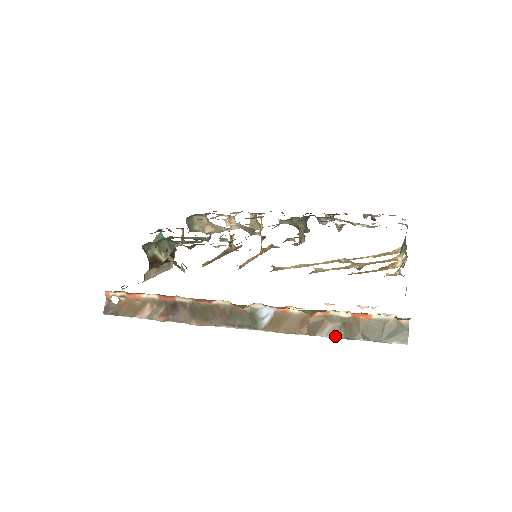
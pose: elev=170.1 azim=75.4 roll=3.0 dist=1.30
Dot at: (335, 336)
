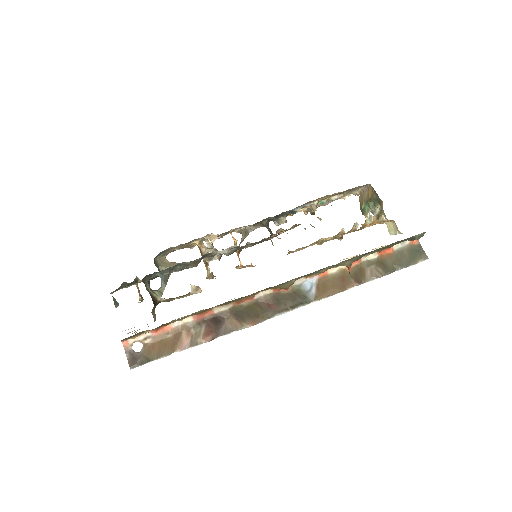
Dot at: (377, 276)
